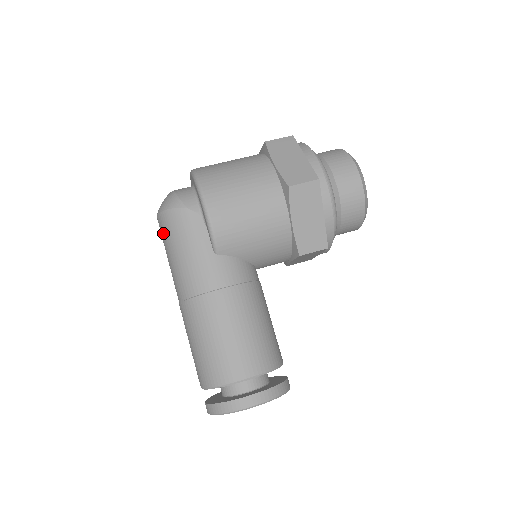
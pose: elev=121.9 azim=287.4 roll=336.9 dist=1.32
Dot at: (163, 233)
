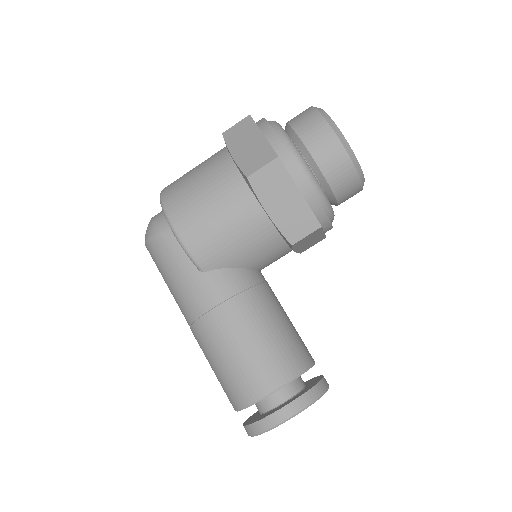
Dot at: (155, 263)
